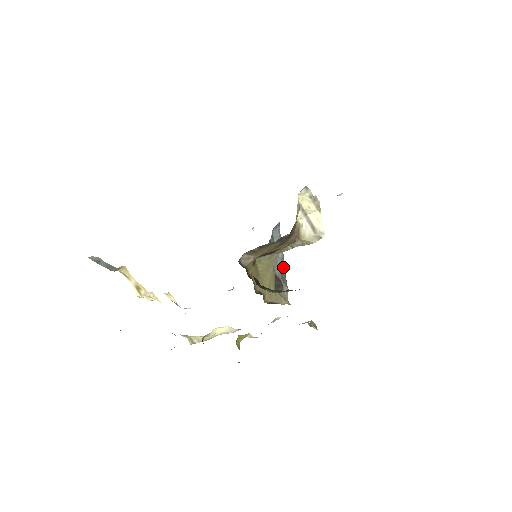
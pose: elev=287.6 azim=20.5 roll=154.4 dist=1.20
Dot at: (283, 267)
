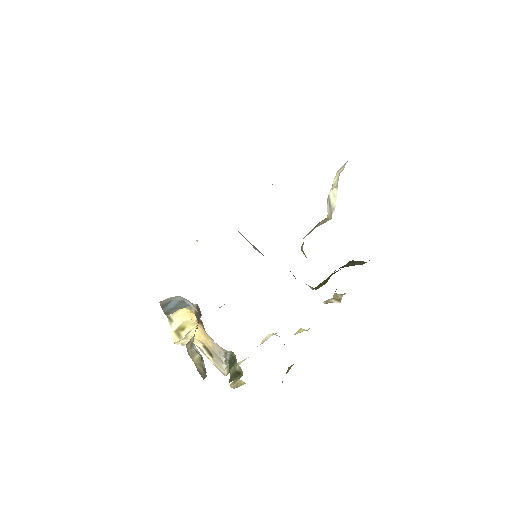
Dot at: occluded
